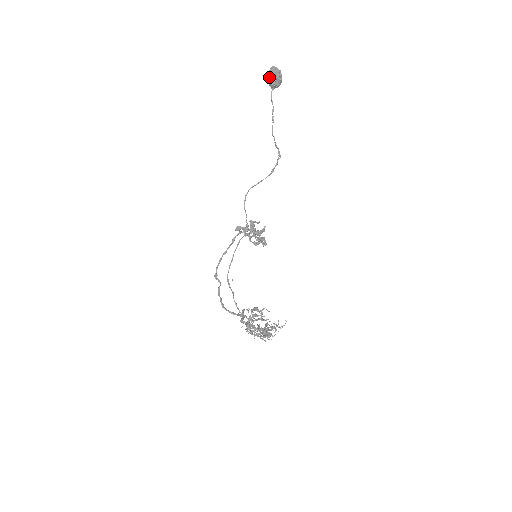
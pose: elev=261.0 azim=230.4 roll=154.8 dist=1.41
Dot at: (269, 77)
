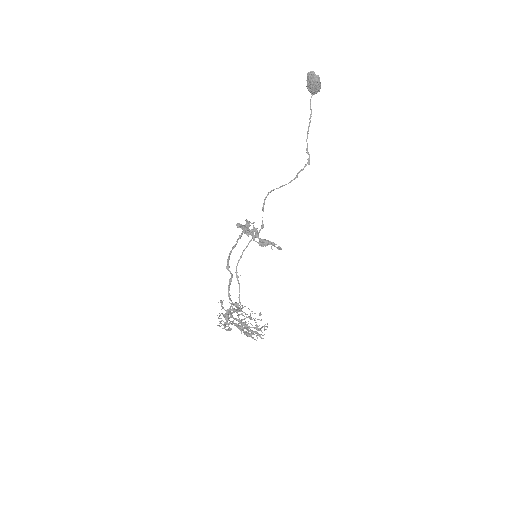
Dot at: (307, 82)
